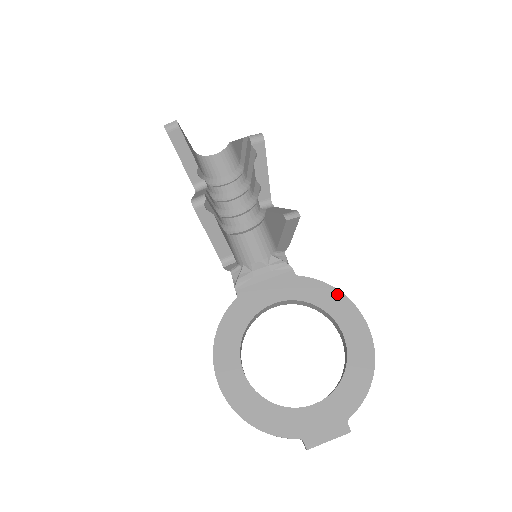
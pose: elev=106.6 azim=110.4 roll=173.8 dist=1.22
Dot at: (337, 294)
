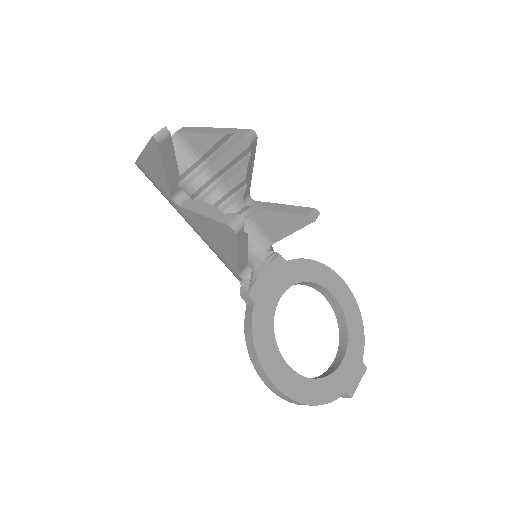
Dot at: (319, 265)
